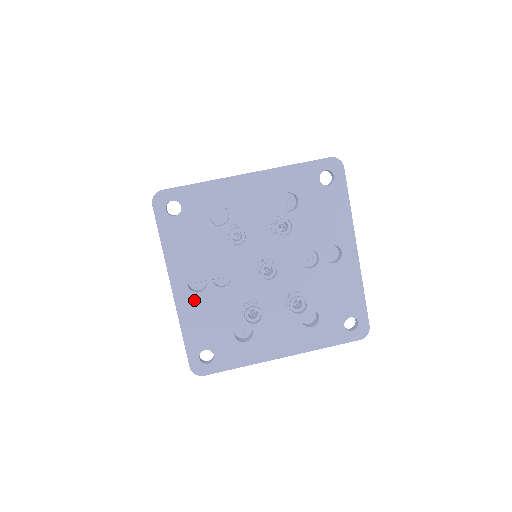
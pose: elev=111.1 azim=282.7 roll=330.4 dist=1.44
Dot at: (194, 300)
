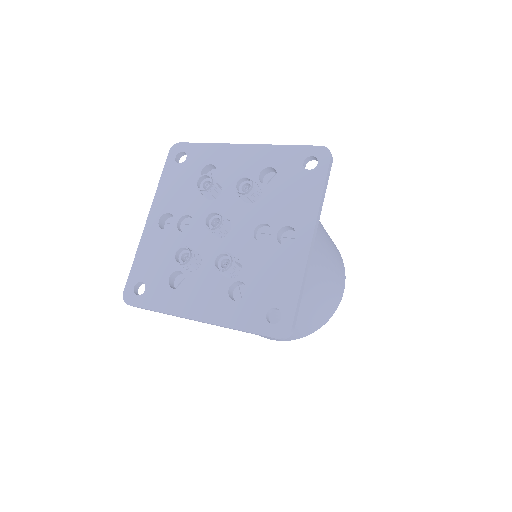
Dot at: (157, 234)
